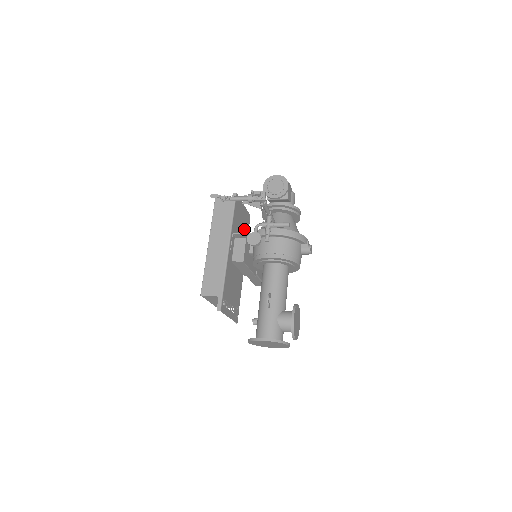
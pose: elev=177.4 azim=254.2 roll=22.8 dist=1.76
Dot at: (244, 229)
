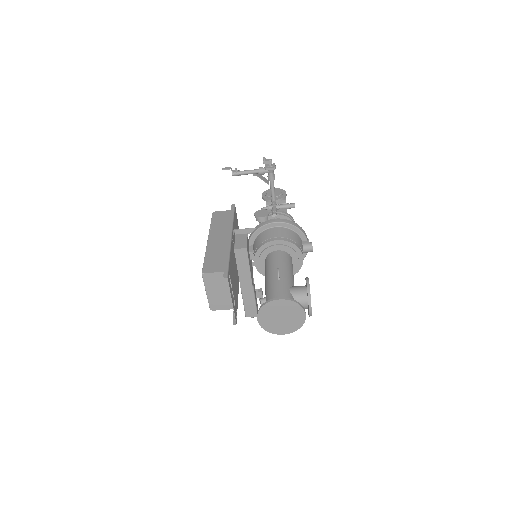
Dot at: occluded
